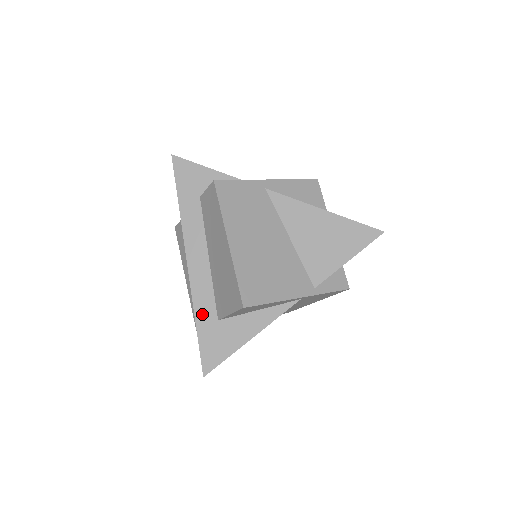
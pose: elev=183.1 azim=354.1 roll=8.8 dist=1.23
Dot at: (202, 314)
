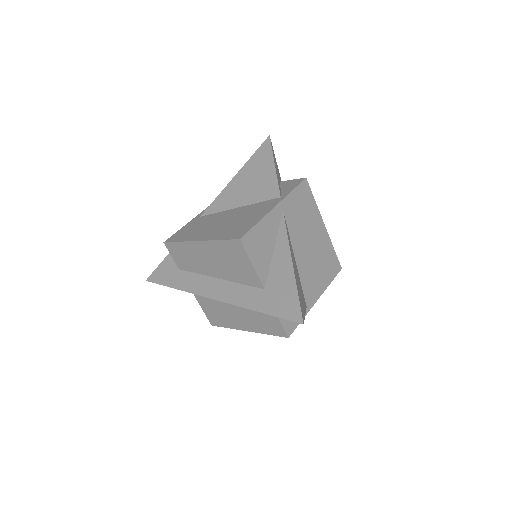
Dot at: (253, 302)
